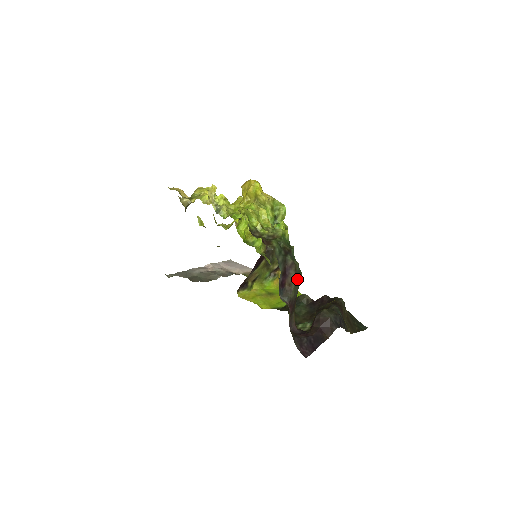
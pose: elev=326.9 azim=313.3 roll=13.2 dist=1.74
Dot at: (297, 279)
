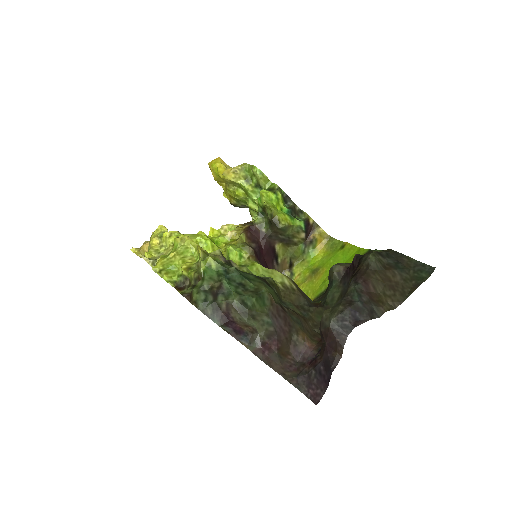
Dot at: (250, 314)
